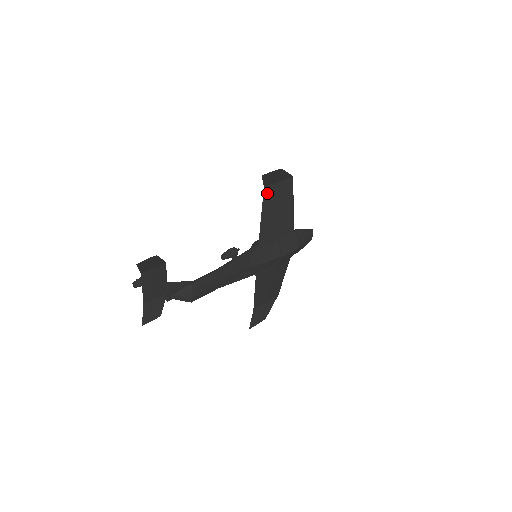
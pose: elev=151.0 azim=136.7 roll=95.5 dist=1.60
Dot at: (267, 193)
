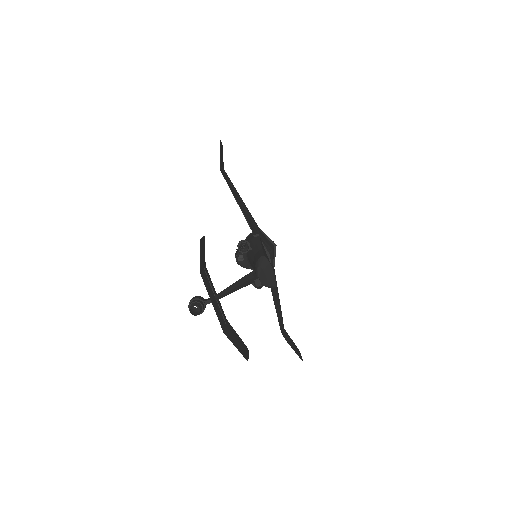
Dot at: (225, 175)
